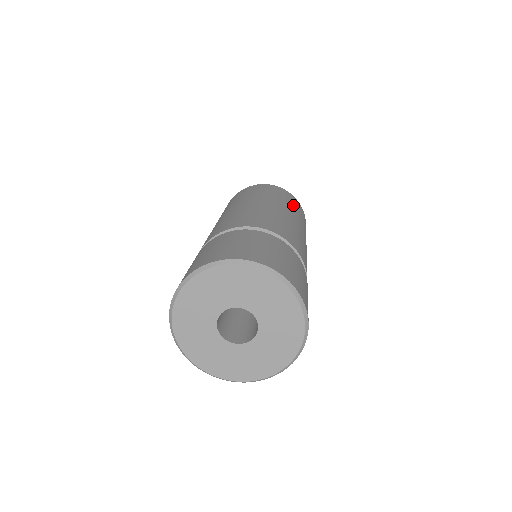
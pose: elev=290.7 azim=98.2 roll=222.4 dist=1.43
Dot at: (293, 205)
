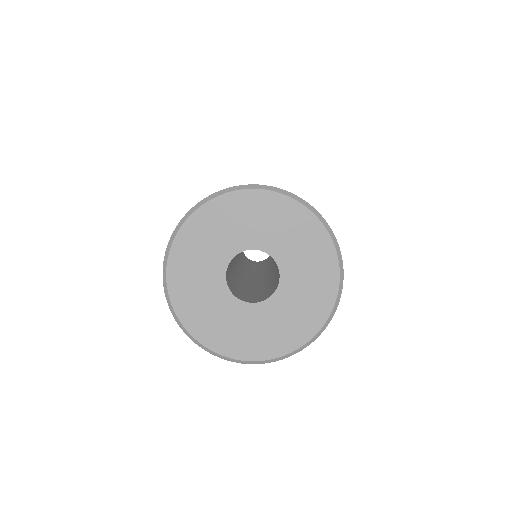
Dot at: occluded
